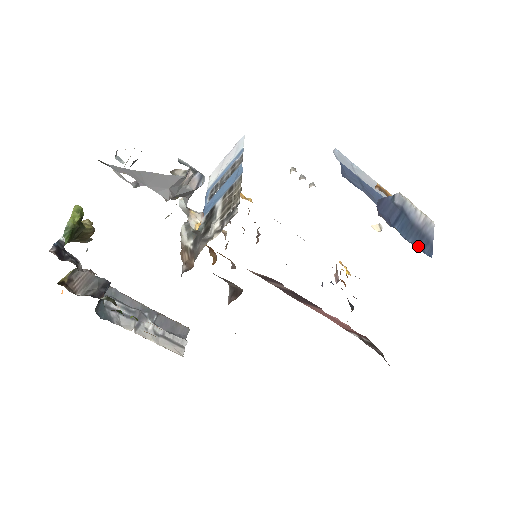
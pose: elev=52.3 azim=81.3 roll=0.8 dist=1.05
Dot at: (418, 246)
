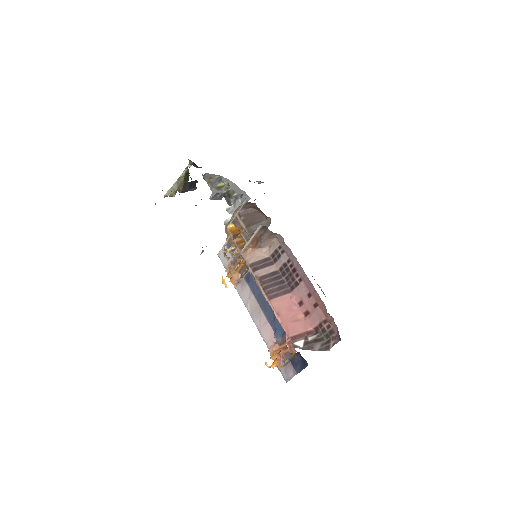
Dot at: occluded
